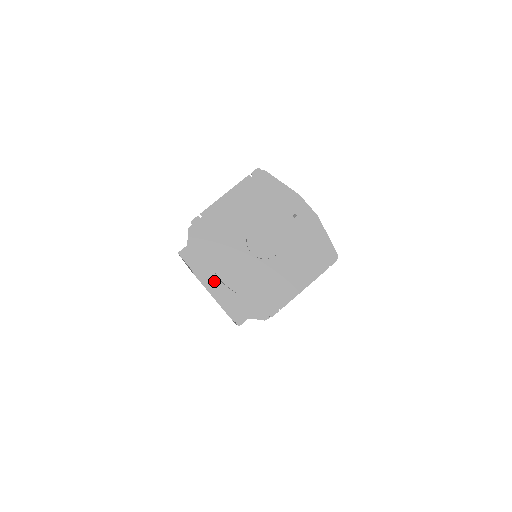
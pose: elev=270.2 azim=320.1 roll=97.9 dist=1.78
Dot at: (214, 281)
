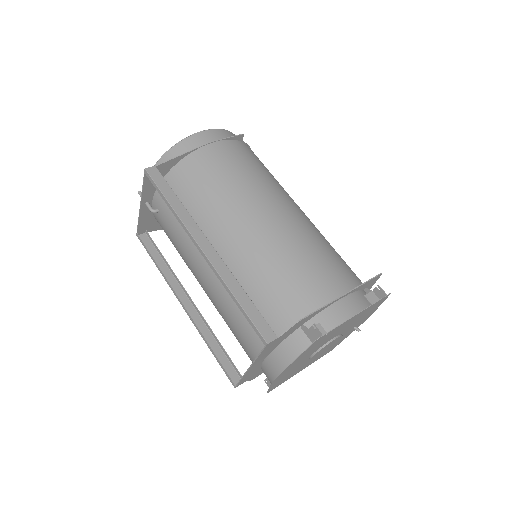
Dot at: (260, 361)
